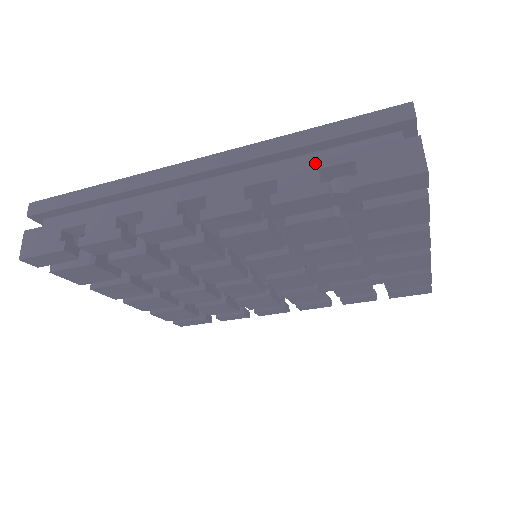
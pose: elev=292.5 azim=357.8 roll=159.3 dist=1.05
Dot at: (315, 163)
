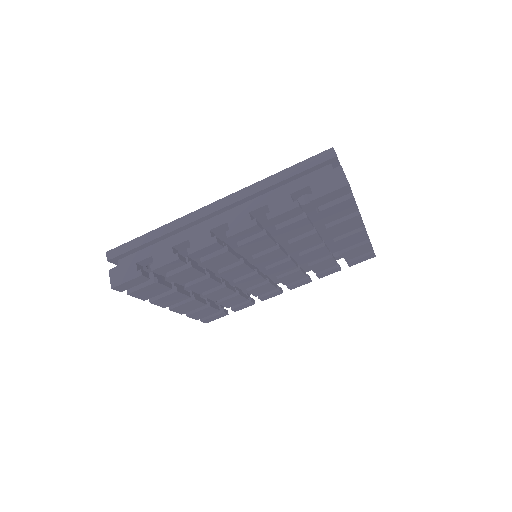
Dot at: (287, 191)
